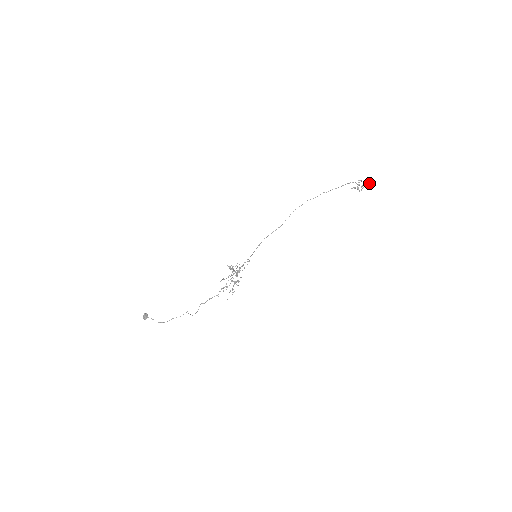
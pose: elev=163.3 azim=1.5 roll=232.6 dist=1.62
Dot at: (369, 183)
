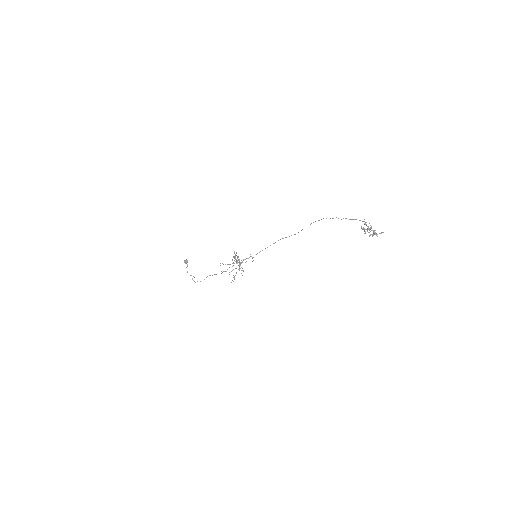
Dot at: (375, 233)
